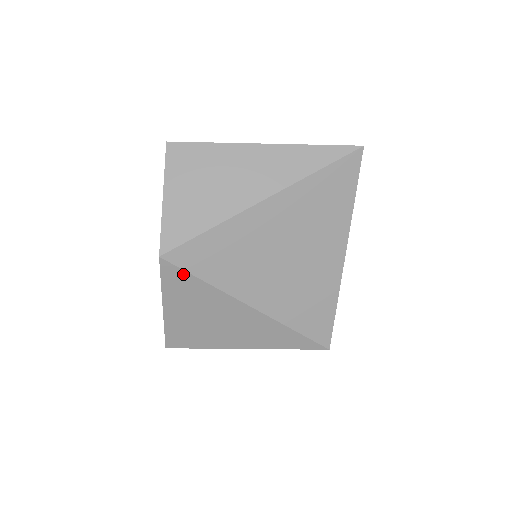
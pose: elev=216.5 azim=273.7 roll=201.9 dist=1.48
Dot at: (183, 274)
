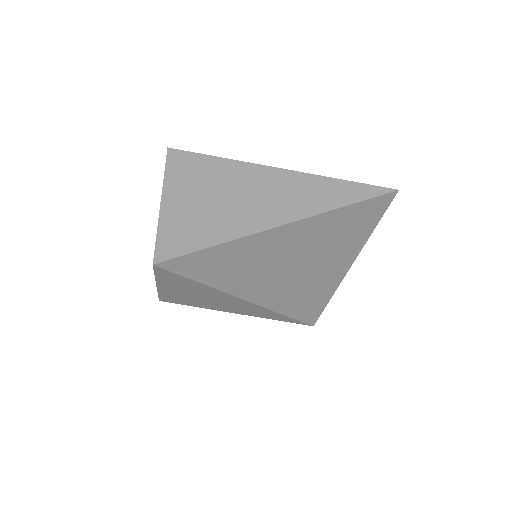
Dot at: (177, 276)
